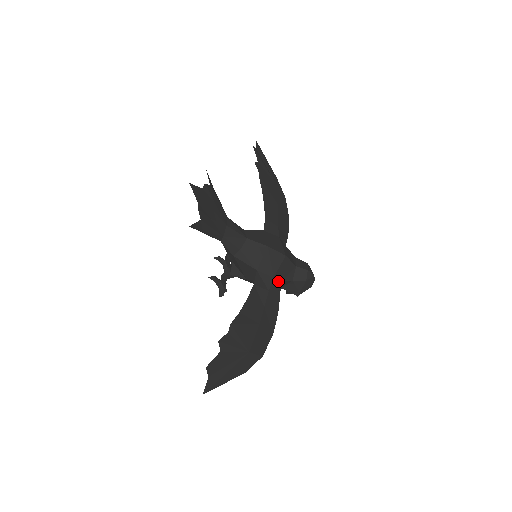
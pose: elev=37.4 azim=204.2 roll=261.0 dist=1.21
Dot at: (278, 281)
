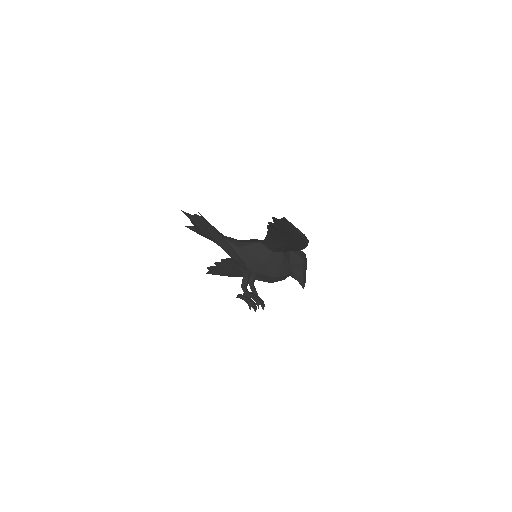
Dot at: occluded
